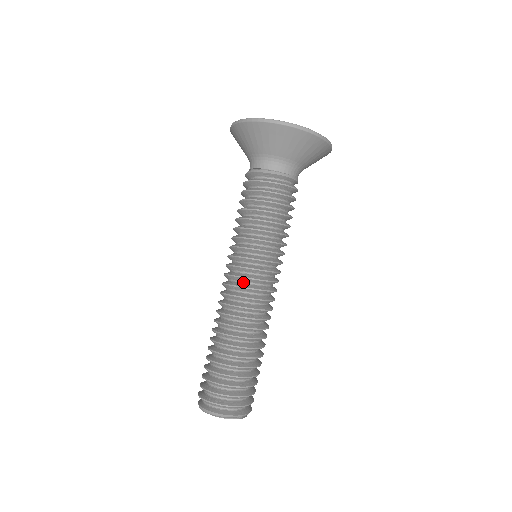
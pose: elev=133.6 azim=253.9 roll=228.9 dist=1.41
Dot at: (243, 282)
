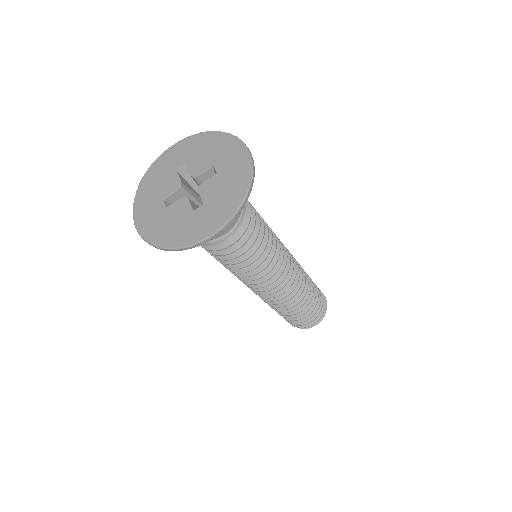
Dot at: occluded
